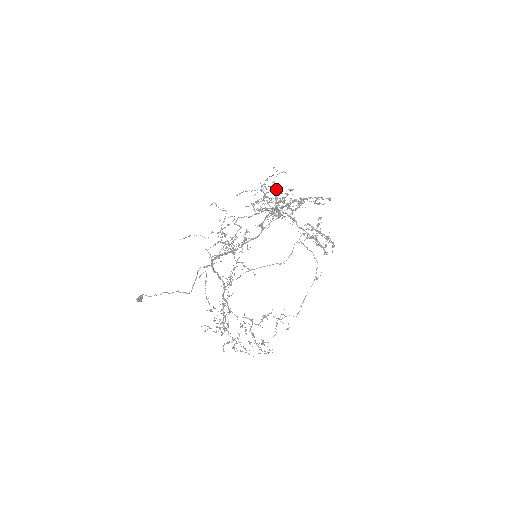
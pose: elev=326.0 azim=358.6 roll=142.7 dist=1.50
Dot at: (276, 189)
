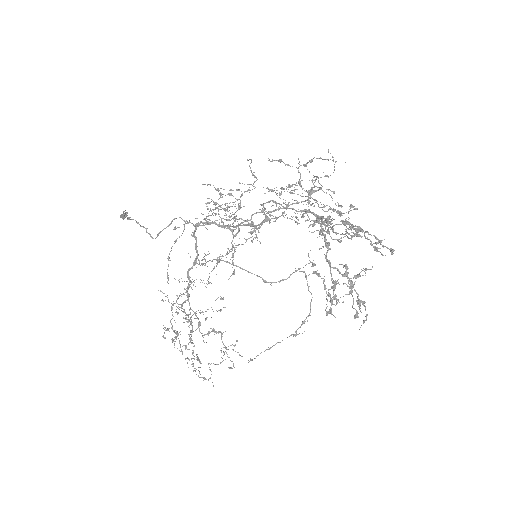
Dot at: (334, 193)
